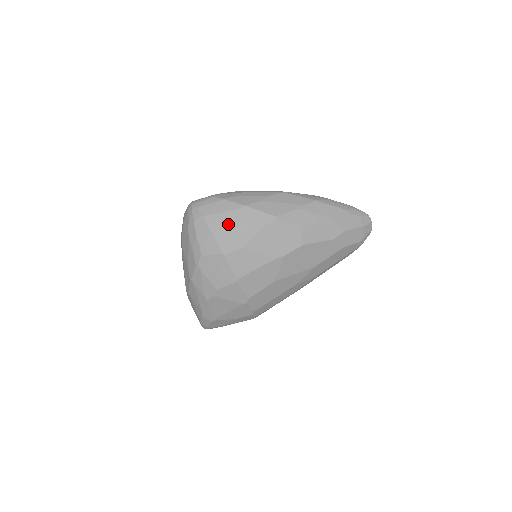
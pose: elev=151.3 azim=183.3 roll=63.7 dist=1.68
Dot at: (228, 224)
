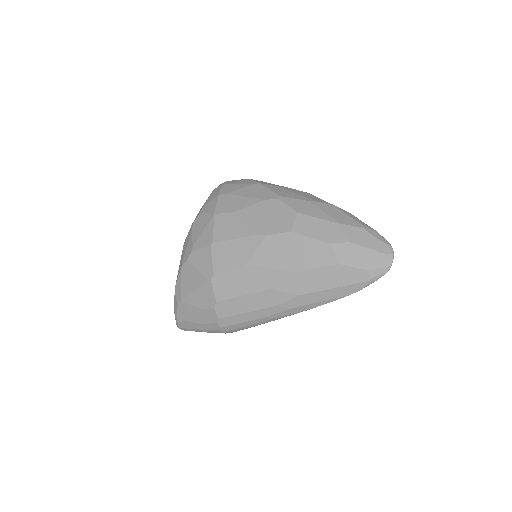
Dot at: (236, 192)
